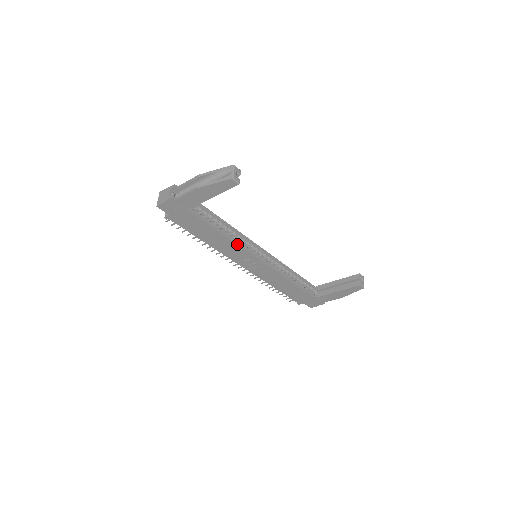
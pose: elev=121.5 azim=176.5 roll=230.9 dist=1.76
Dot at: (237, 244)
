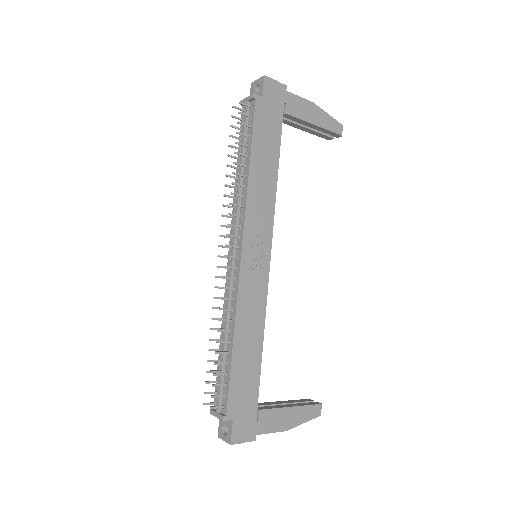
Dot at: (274, 204)
